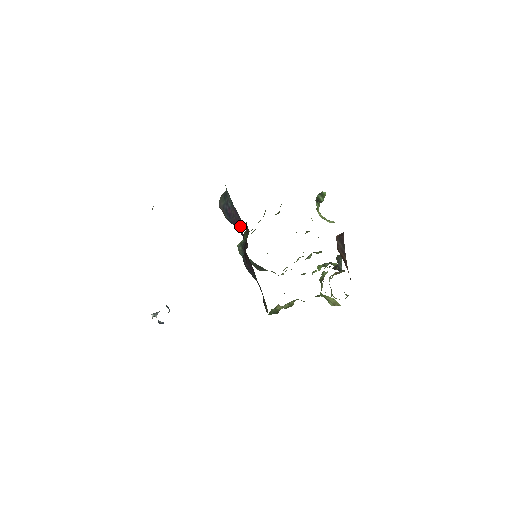
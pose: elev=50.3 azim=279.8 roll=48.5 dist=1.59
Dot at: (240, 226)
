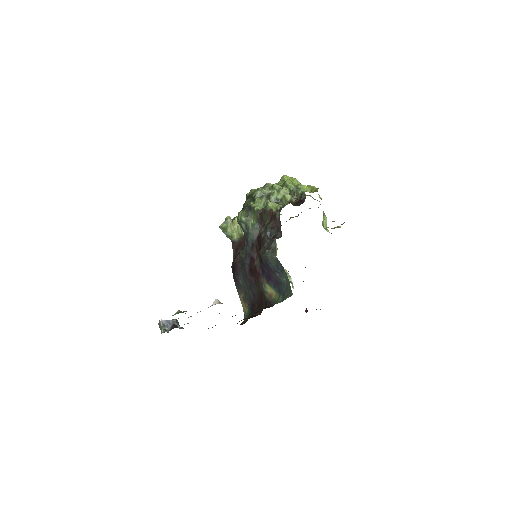
Dot at: (270, 278)
